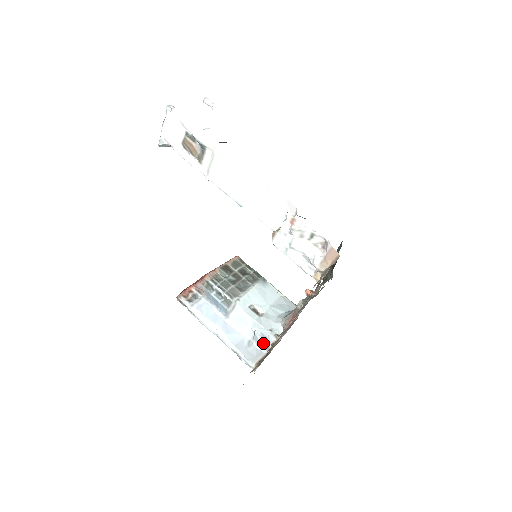
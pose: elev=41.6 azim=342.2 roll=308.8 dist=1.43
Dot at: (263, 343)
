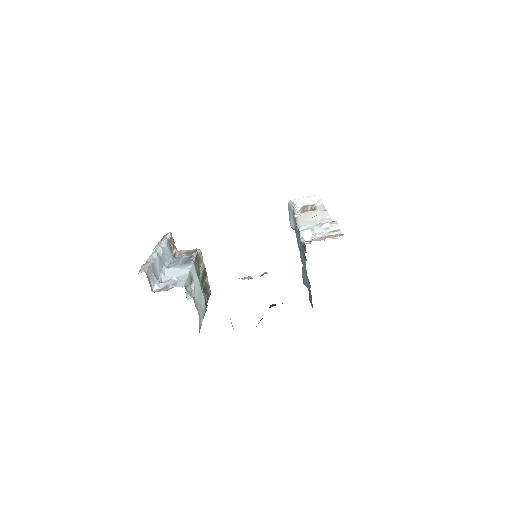
Dot at: (166, 286)
